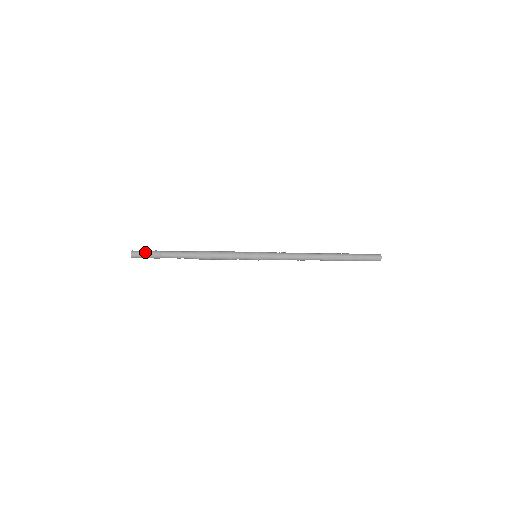
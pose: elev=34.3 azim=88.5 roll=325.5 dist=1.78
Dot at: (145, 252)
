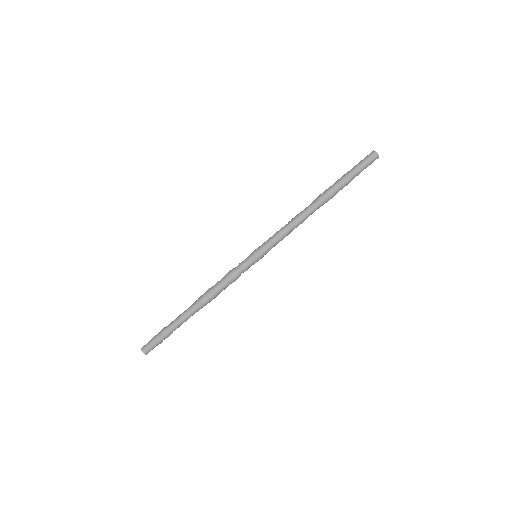
Dot at: occluded
